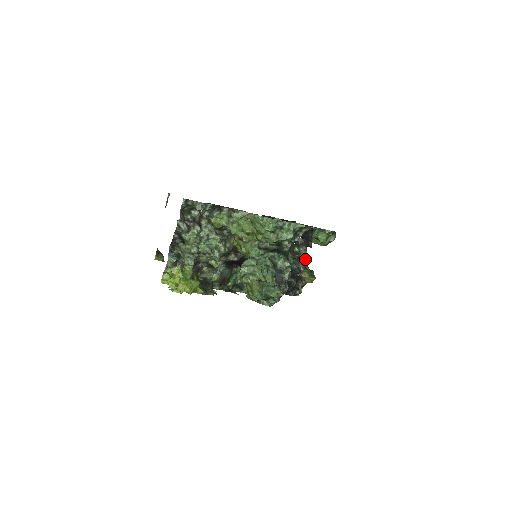
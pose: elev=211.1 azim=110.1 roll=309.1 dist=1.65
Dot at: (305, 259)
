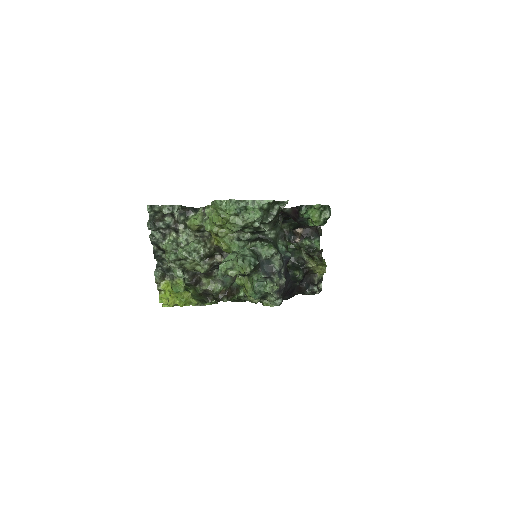
Dot at: occluded
